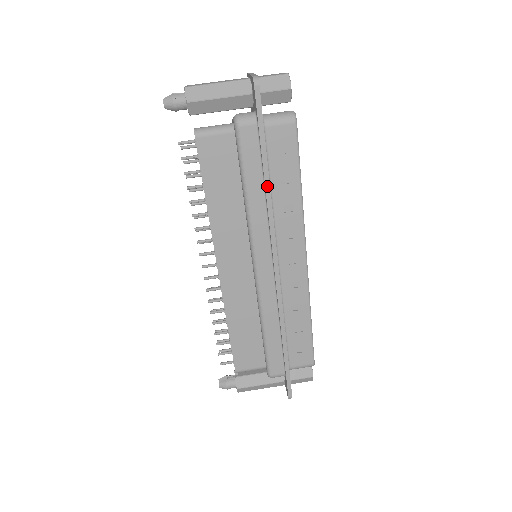
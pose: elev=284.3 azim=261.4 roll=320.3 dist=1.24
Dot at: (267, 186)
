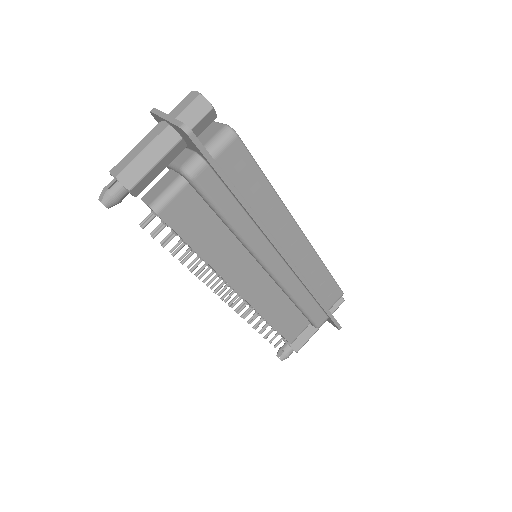
Dot at: (246, 207)
